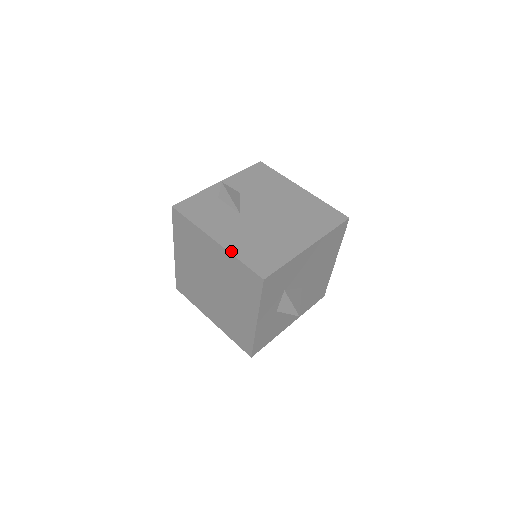
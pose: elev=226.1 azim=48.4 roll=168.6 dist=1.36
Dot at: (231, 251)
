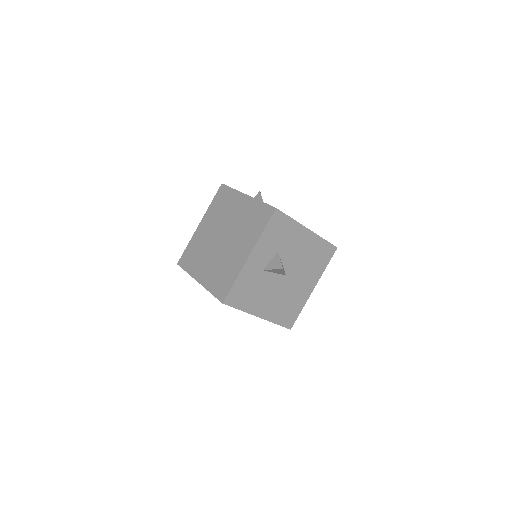
Dot at: (257, 199)
